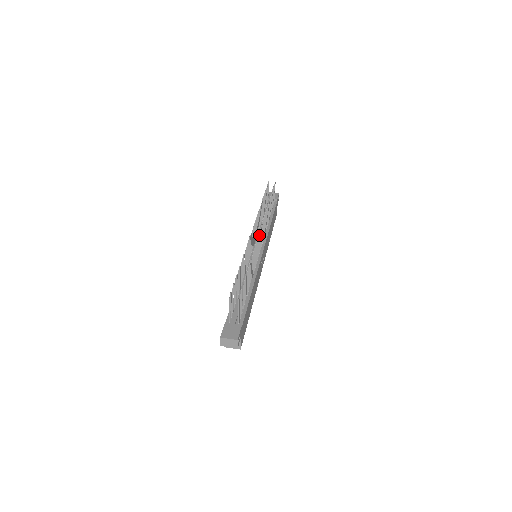
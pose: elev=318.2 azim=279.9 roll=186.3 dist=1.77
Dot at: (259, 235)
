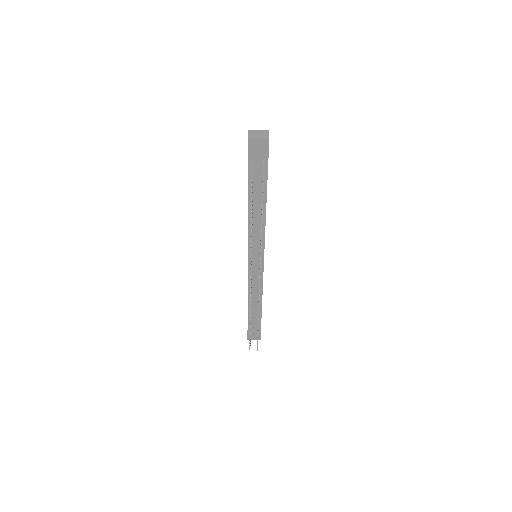
Dot at: occluded
